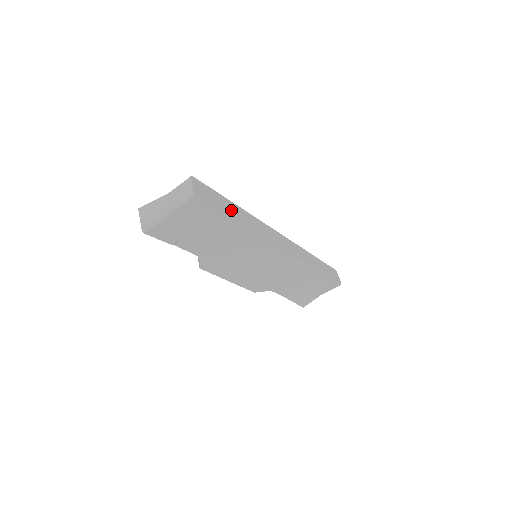
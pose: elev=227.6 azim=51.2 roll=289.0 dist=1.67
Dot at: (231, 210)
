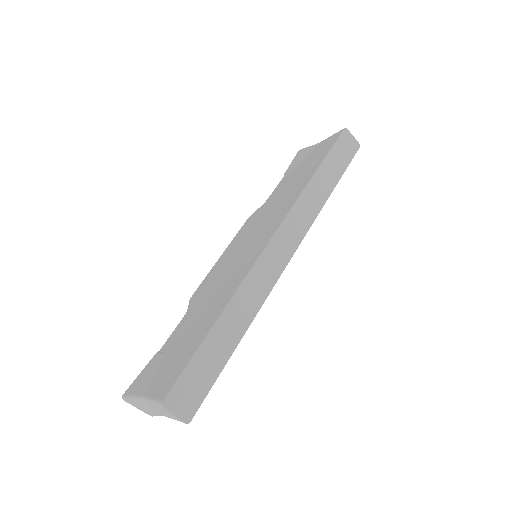
Dot at: (222, 345)
